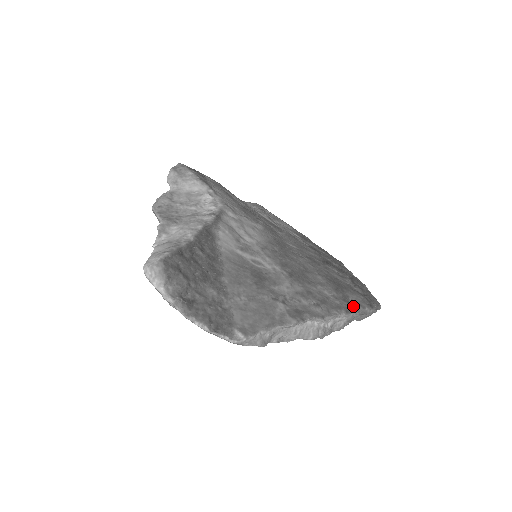
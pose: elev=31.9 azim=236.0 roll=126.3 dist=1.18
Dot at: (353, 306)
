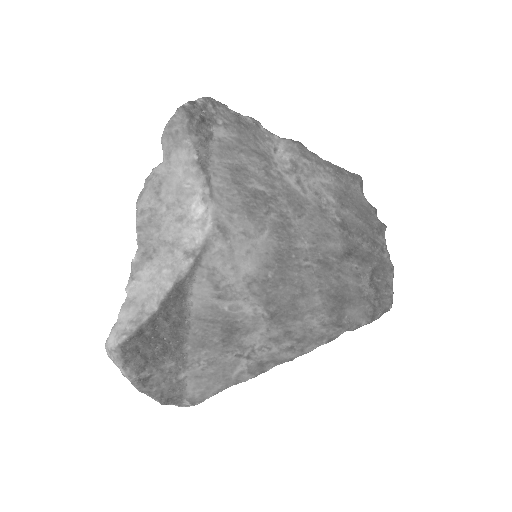
Dot at: (344, 328)
